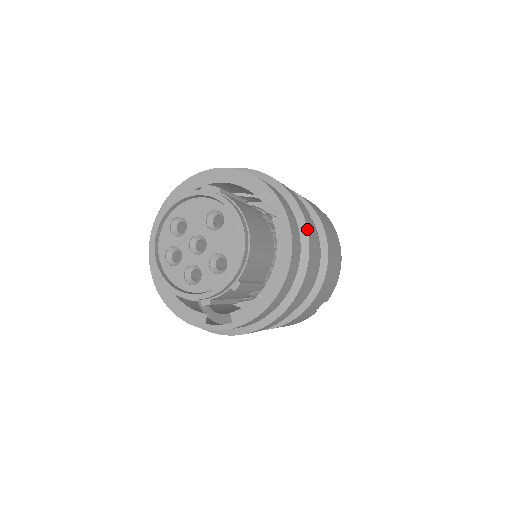
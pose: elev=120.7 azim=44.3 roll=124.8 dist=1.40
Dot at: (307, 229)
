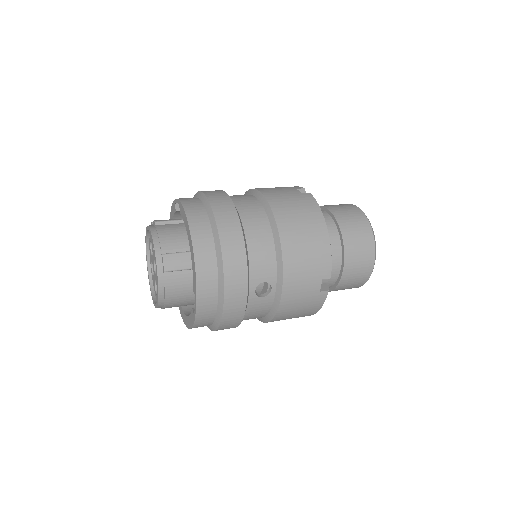
Dot at: (218, 326)
